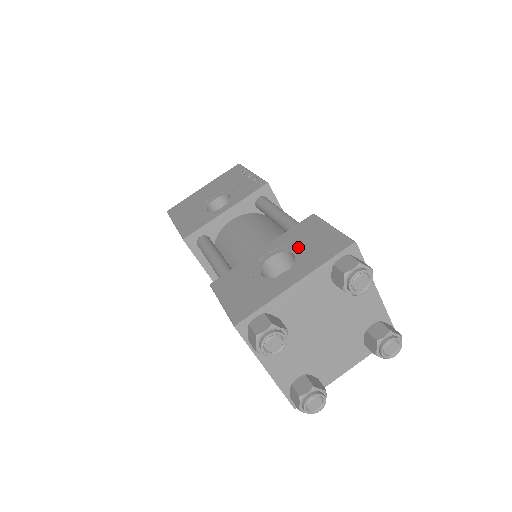
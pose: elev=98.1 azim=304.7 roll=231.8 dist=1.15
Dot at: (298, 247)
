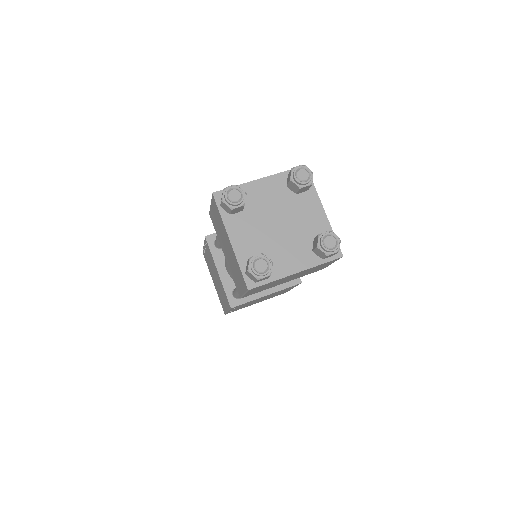
Dot at: occluded
